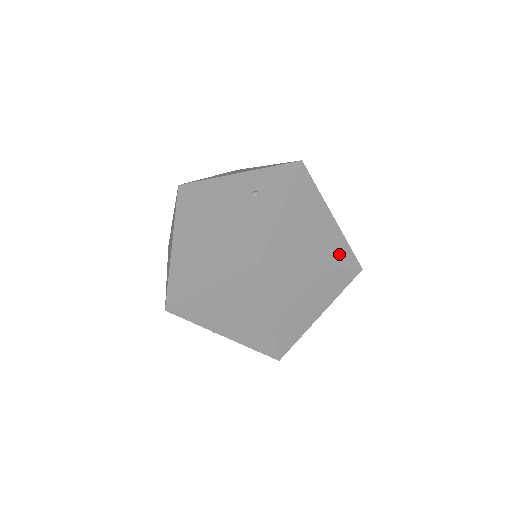
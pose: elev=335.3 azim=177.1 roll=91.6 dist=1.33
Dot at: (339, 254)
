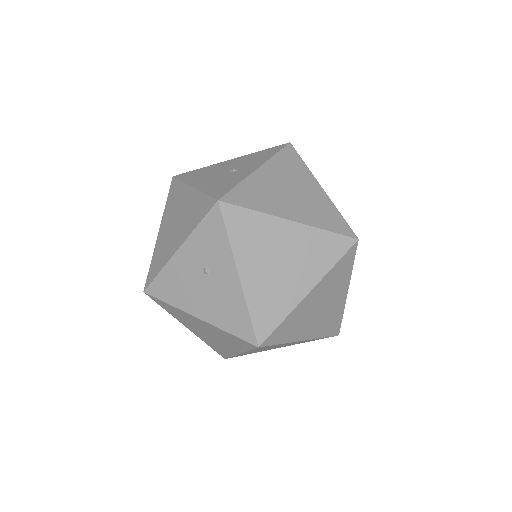
Dot at: (324, 254)
